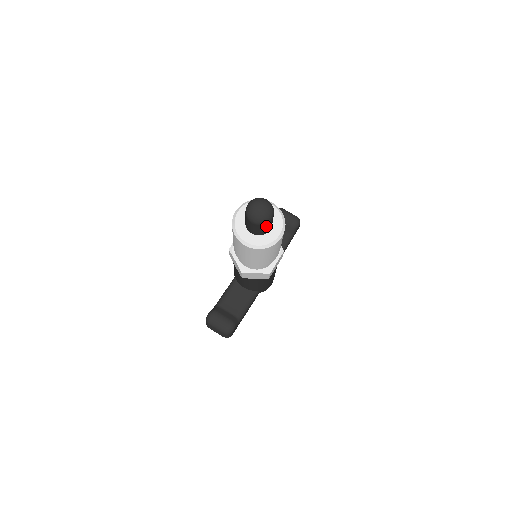
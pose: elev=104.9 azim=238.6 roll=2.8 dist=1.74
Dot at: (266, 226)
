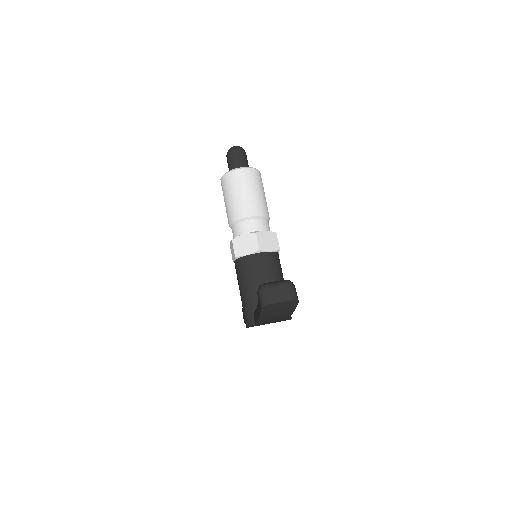
Dot at: (246, 158)
